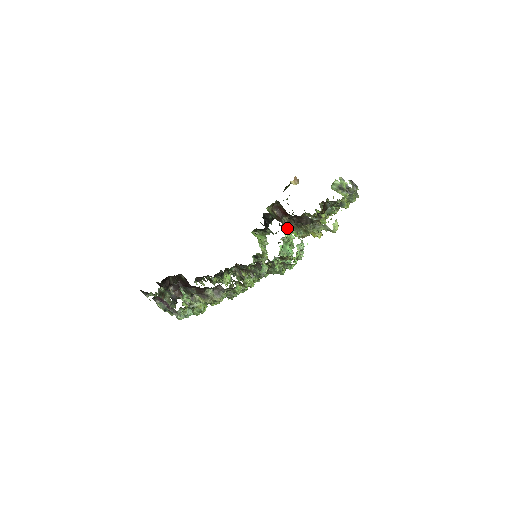
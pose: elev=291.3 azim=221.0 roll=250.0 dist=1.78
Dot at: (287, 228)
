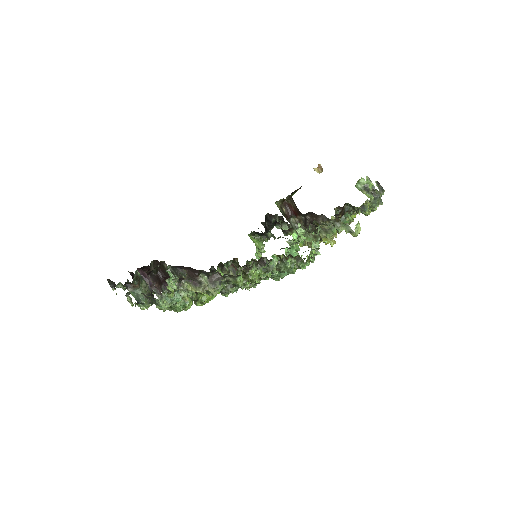
Dot at: occluded
